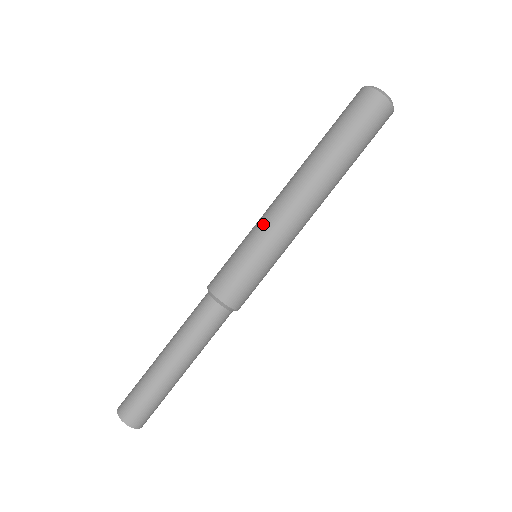
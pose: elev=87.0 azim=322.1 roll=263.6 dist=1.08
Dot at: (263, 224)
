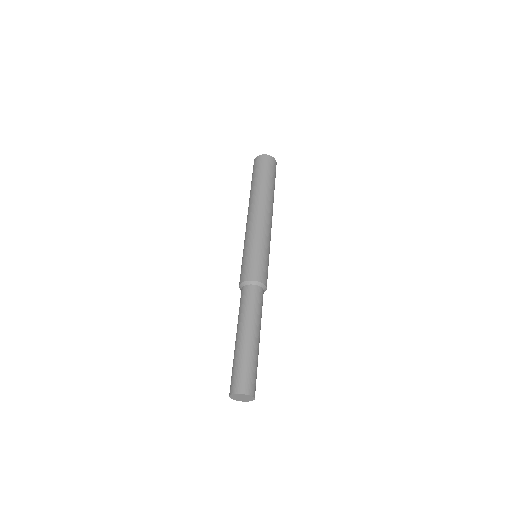
Dot at: (245, 238)
